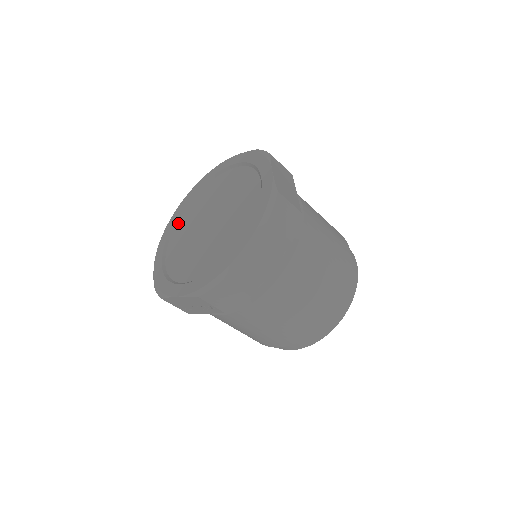
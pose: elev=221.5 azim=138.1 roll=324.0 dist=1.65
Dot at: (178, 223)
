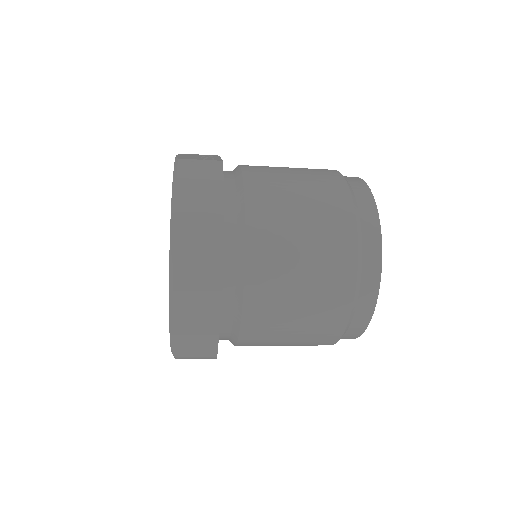
Dot at: occluded
